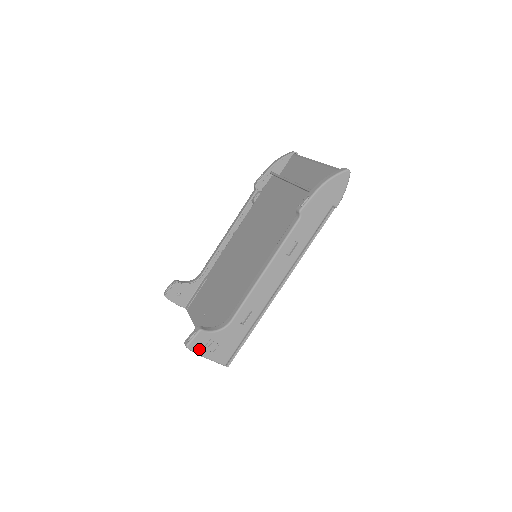
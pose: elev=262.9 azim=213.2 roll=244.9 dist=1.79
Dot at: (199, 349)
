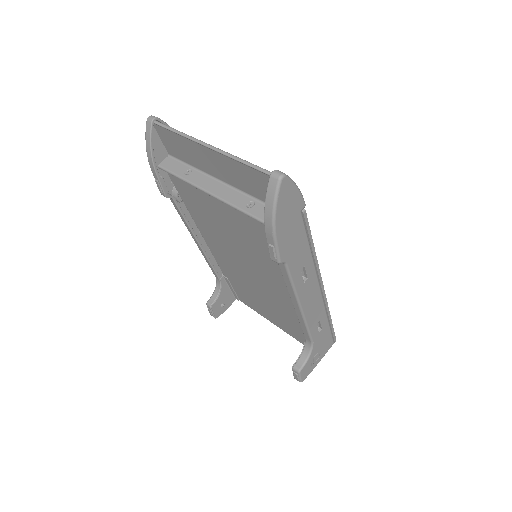
Dot at: (310, 371)
